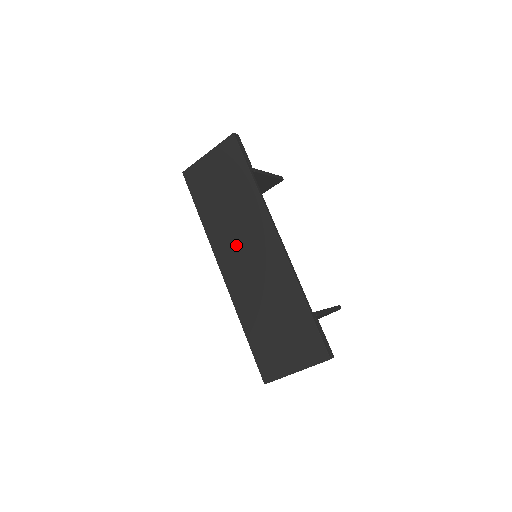
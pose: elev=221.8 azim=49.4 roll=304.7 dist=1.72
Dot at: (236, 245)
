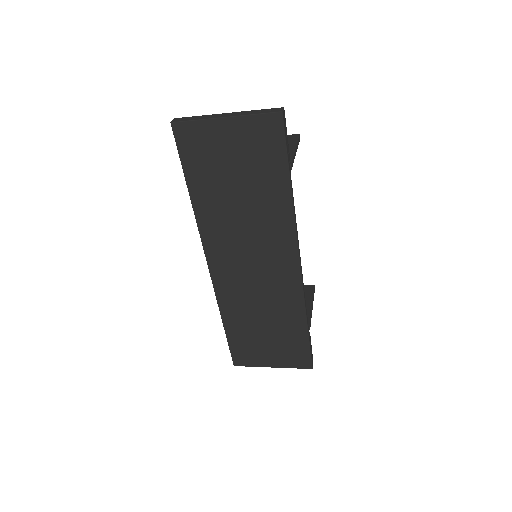
Dot at: (239, 249)
